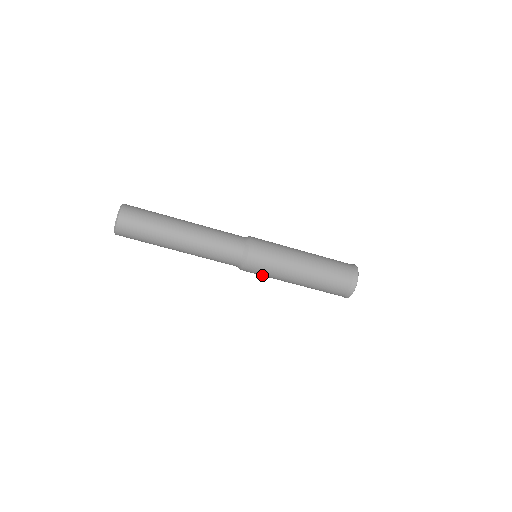
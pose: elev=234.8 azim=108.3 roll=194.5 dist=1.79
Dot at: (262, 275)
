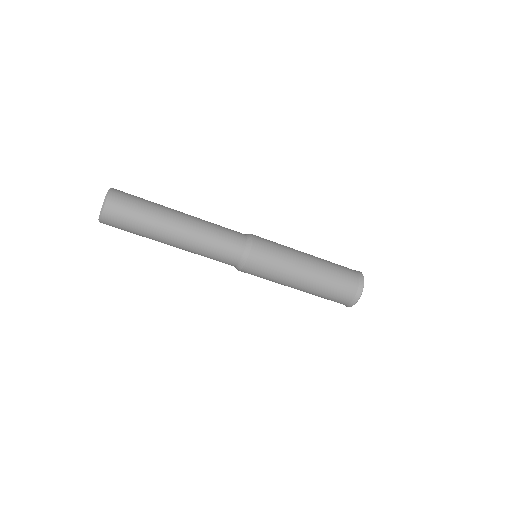
Dot at: (260, 277)
